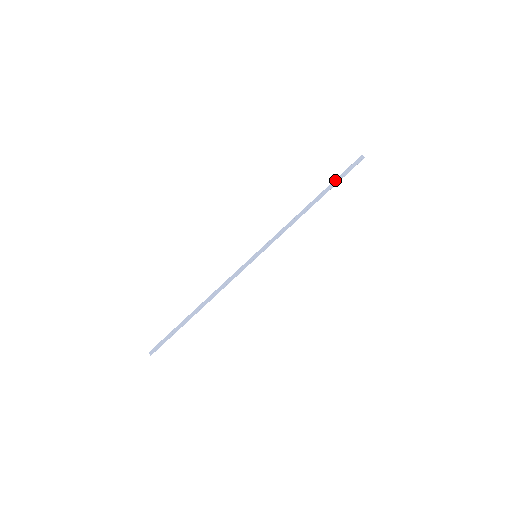
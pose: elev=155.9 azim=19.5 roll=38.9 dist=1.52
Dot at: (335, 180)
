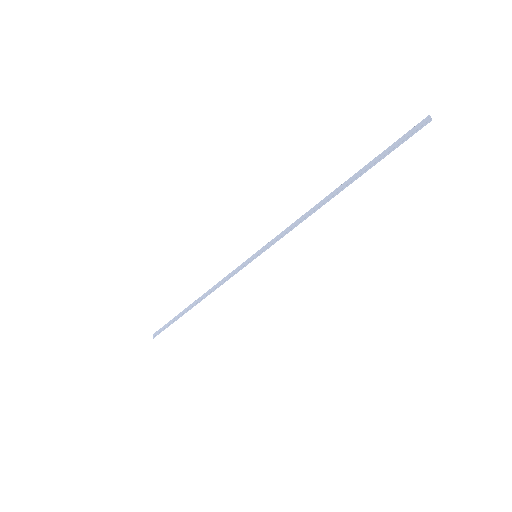
Dot at: (375, 158)
